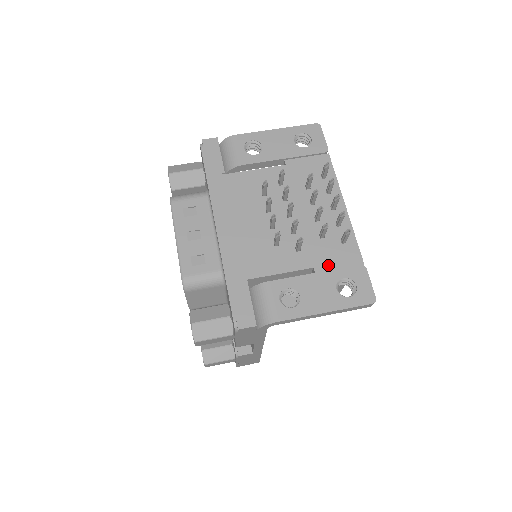
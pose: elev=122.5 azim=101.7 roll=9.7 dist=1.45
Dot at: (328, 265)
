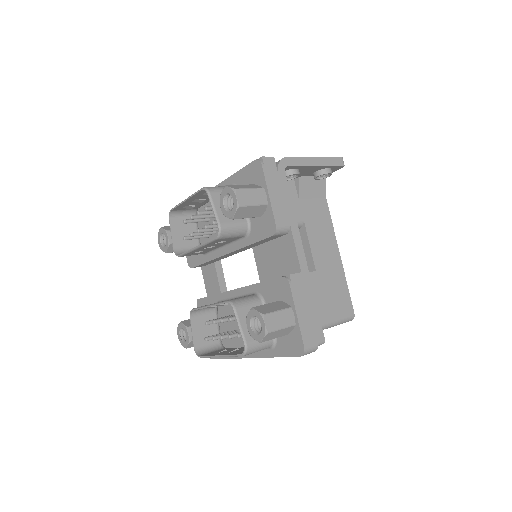
Dot at: occluded
